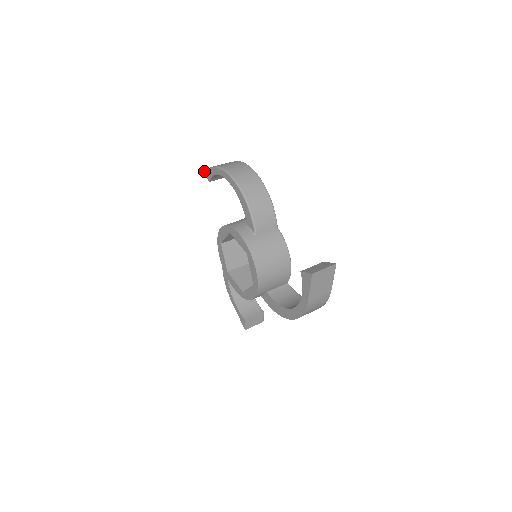
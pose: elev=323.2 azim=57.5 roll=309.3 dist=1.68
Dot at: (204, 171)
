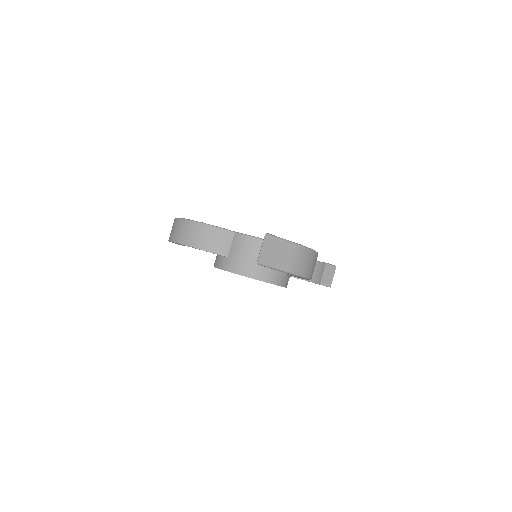
Dot at: occluded
